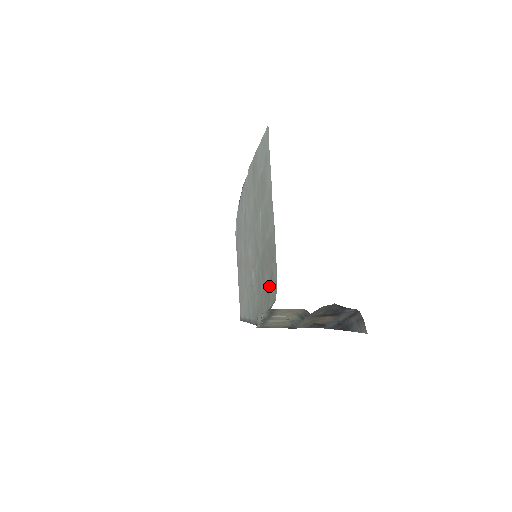
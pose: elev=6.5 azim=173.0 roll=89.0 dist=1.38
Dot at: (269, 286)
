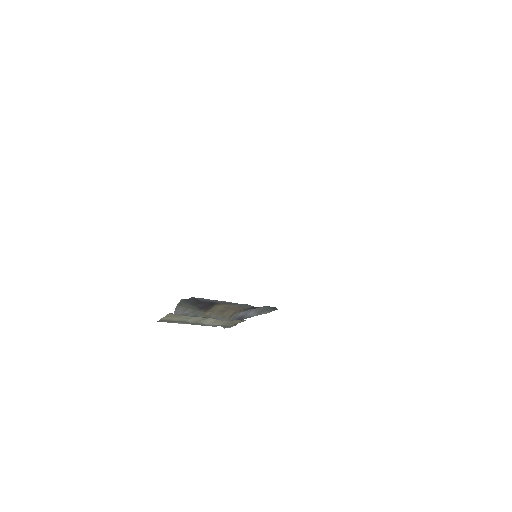
Dot at: occluded
